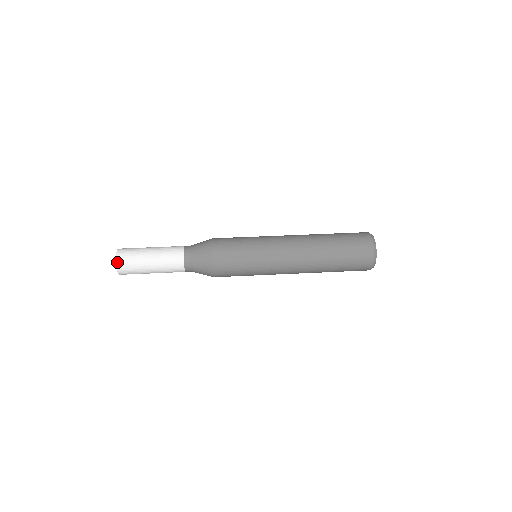
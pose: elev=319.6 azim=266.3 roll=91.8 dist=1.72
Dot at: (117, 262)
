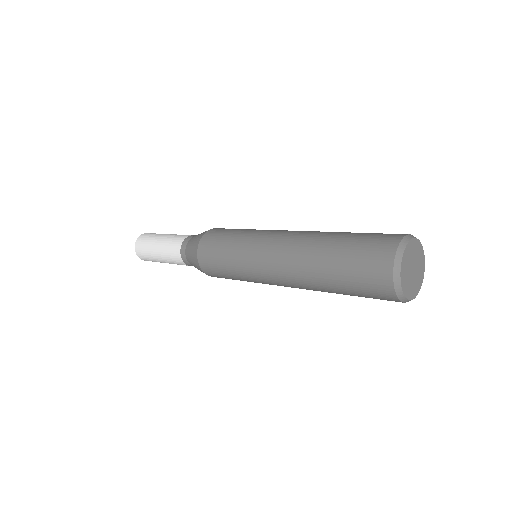
Dot at: (136, 249)
